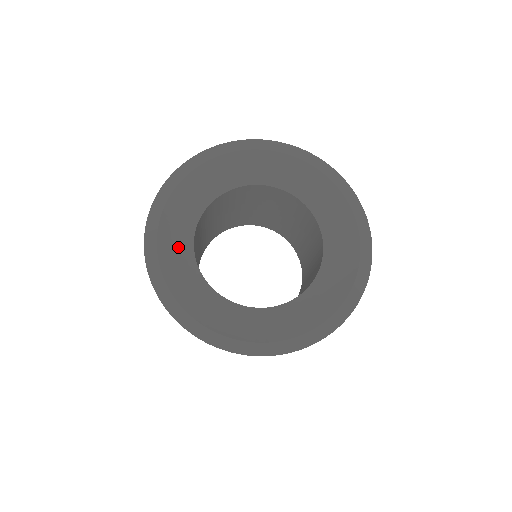
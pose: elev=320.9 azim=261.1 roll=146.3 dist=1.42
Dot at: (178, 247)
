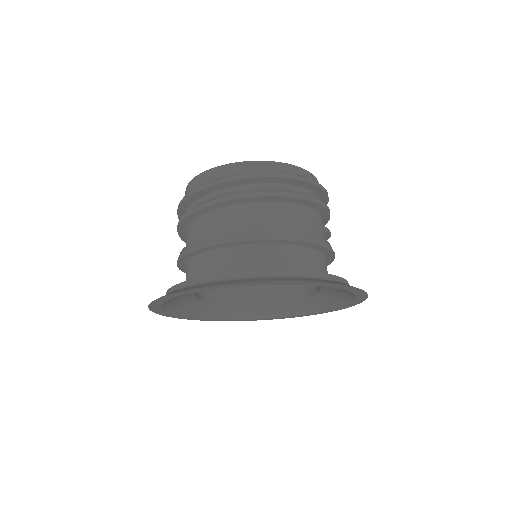
Dot at: (181, 302)
